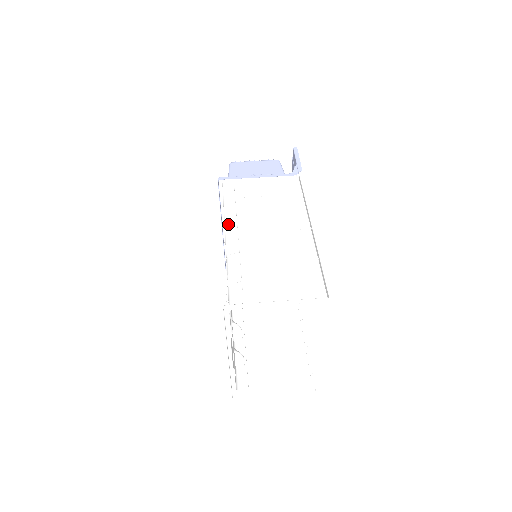
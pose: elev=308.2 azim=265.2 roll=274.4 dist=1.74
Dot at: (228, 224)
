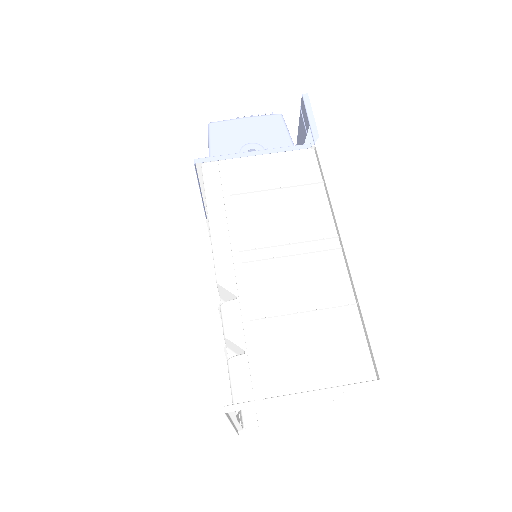
Dot at: (217, 245)
